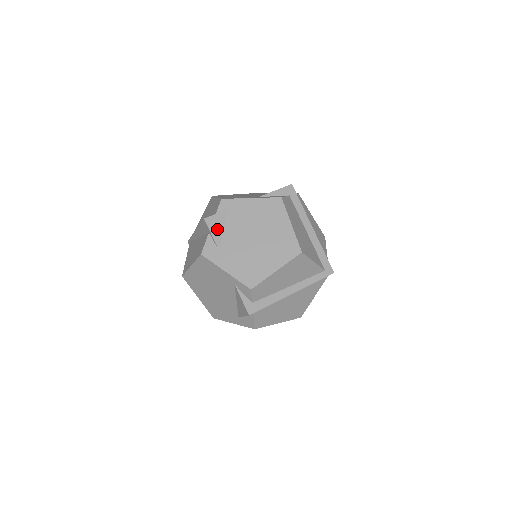
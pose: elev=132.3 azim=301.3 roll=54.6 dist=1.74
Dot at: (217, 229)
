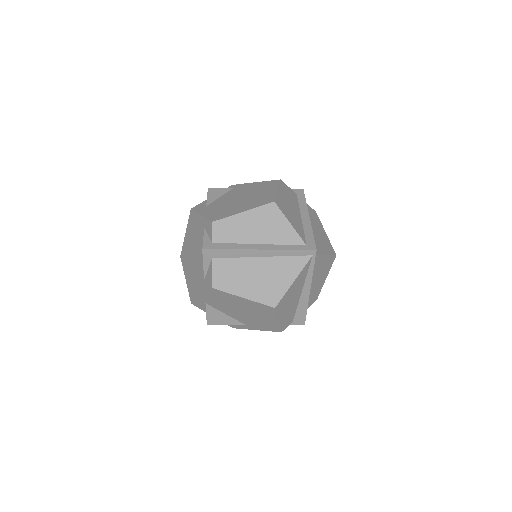
Dot at: (214, 195)
